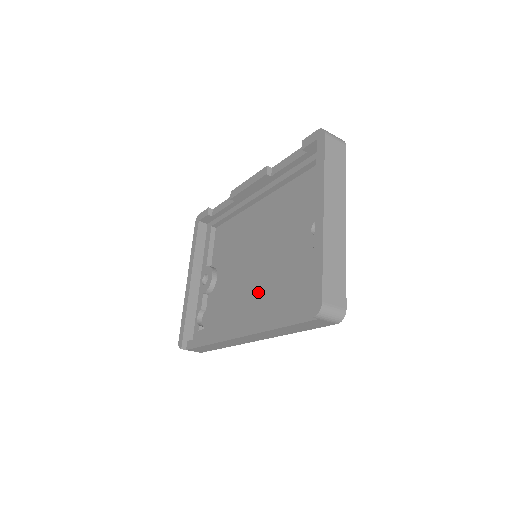
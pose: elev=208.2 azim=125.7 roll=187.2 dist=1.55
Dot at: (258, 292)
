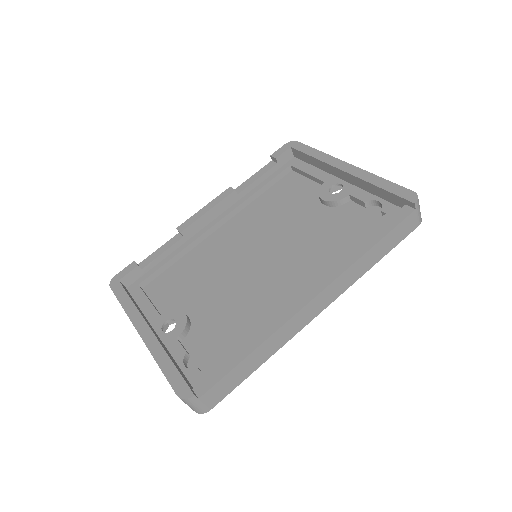
Dot at: (289, 273)
